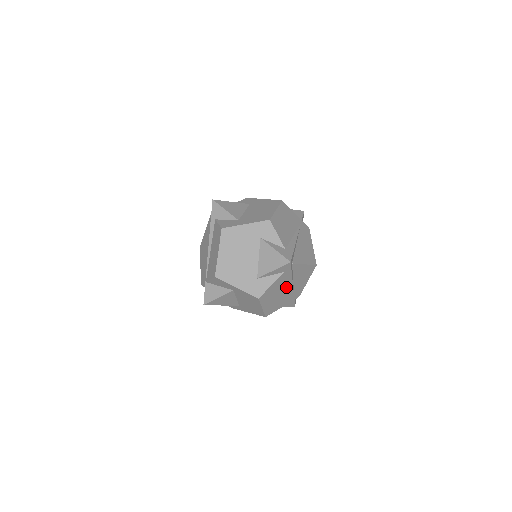
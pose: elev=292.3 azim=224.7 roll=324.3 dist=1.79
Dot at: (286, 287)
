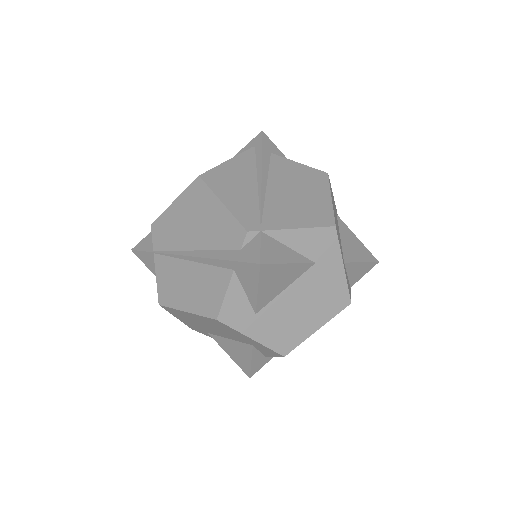
Dot at: occluded
